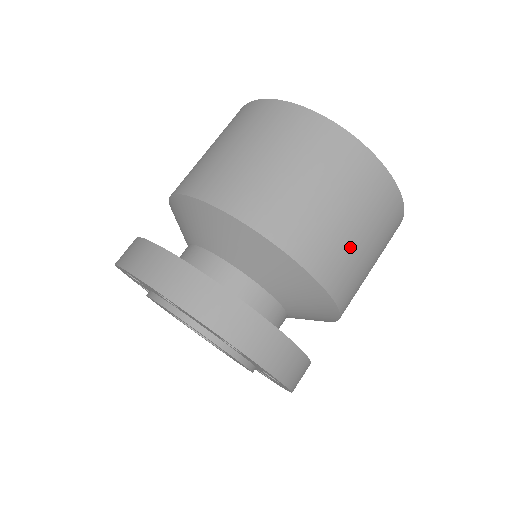
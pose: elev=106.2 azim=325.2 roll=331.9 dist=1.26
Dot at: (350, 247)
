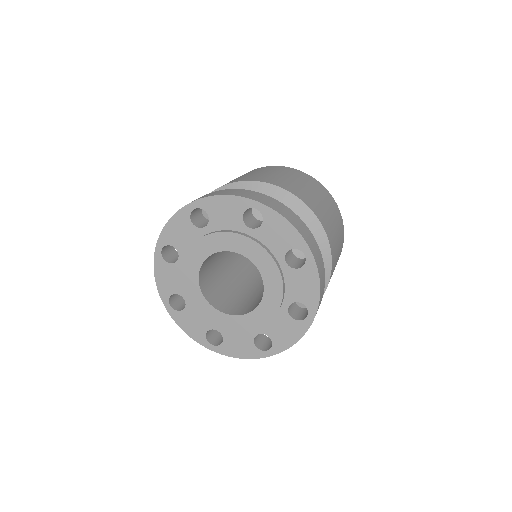
Dot at: (336, 243)
